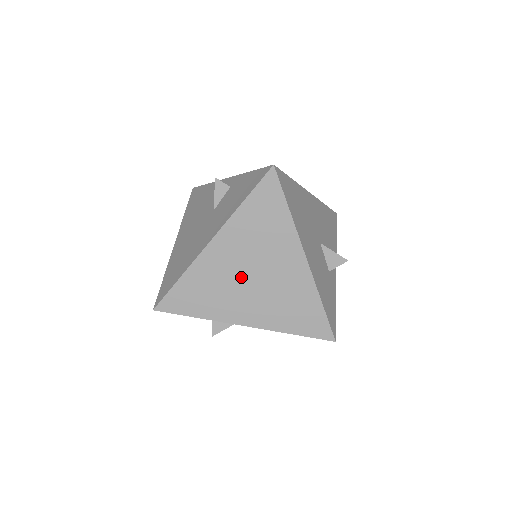
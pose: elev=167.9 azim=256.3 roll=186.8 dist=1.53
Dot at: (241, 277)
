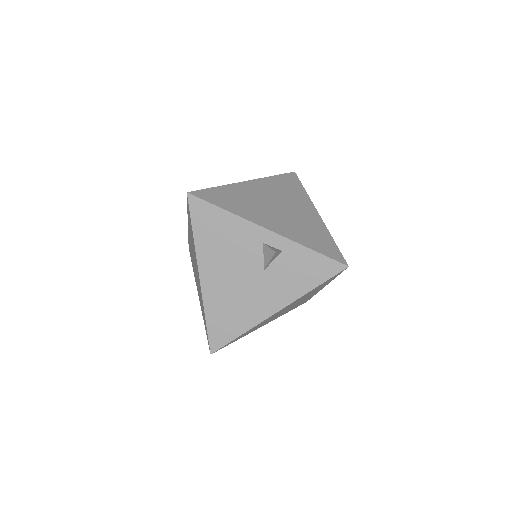
Dot at: occluded
